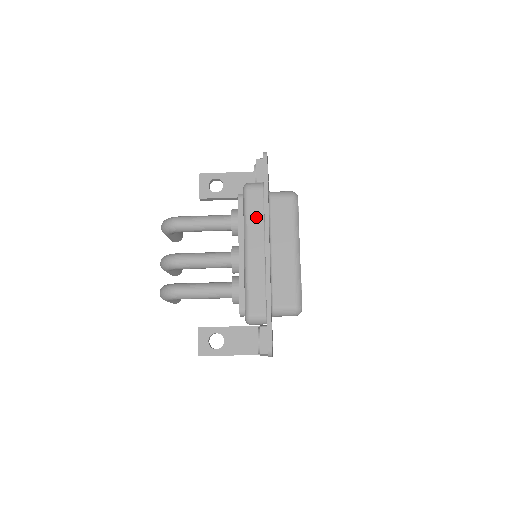
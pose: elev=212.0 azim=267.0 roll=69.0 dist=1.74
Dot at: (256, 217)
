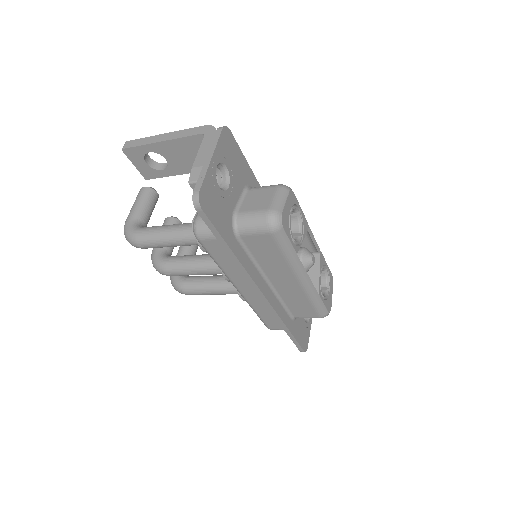
Dot at: (231, 266)
